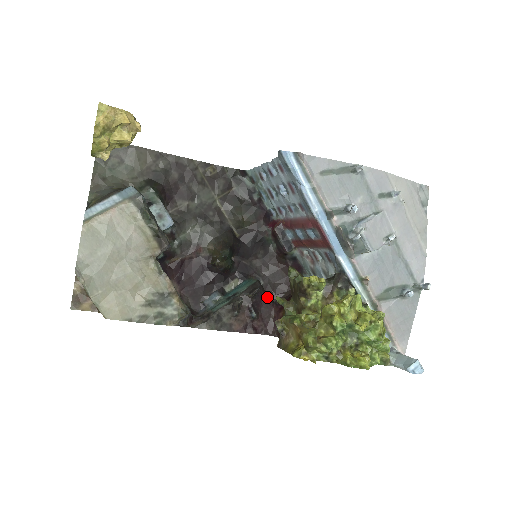
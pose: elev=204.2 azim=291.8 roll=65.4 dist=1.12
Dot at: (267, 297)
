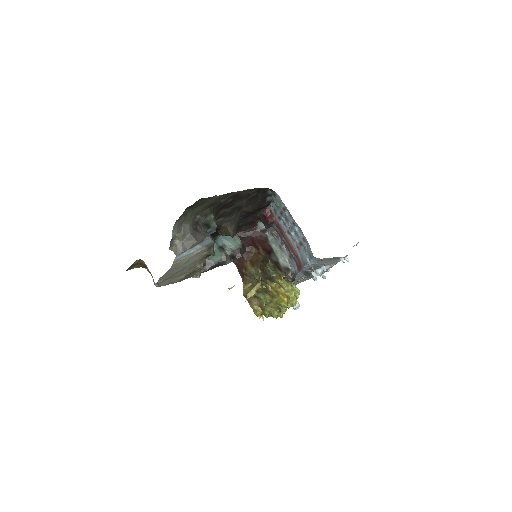
Dot at: occluded
